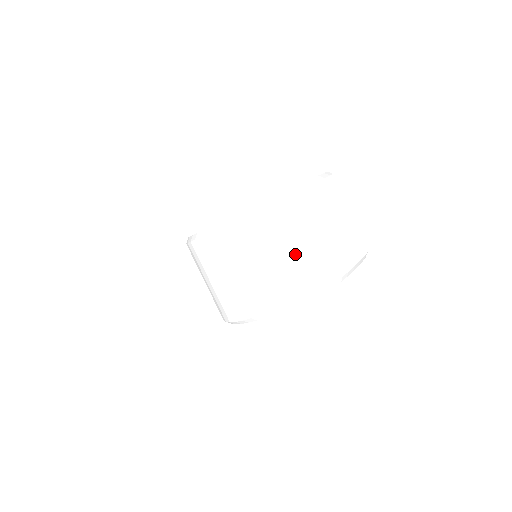
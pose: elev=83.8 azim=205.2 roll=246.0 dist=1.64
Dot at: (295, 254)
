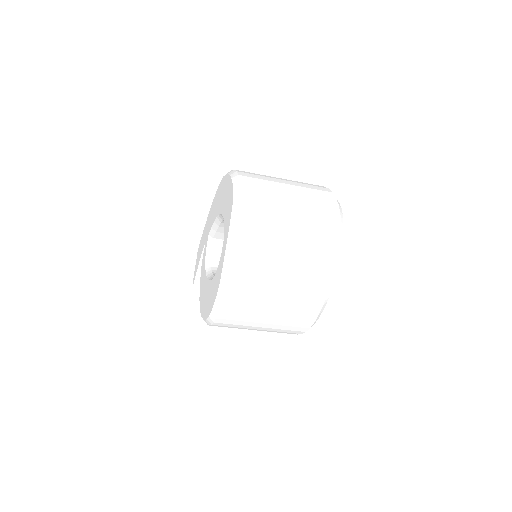
Dot at: (271, 321)
